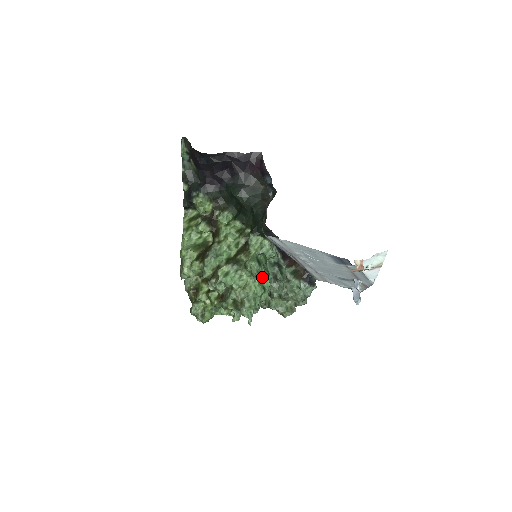
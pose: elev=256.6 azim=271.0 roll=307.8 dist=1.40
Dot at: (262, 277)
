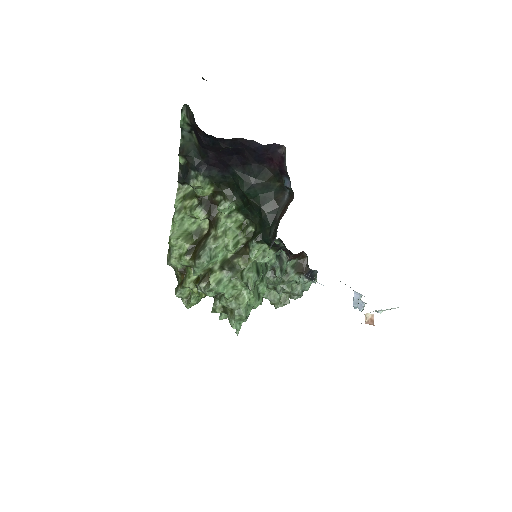
Dot at: (259, 283)
